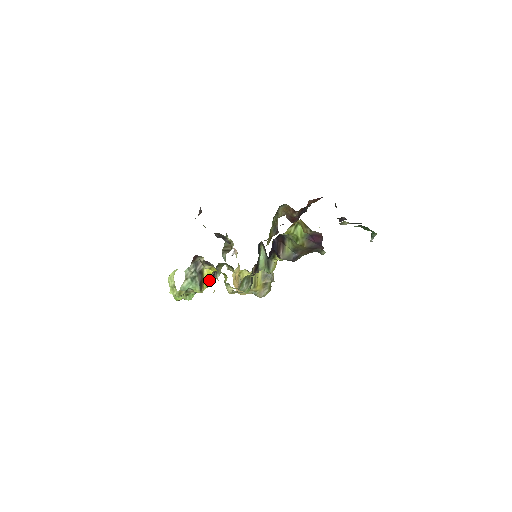
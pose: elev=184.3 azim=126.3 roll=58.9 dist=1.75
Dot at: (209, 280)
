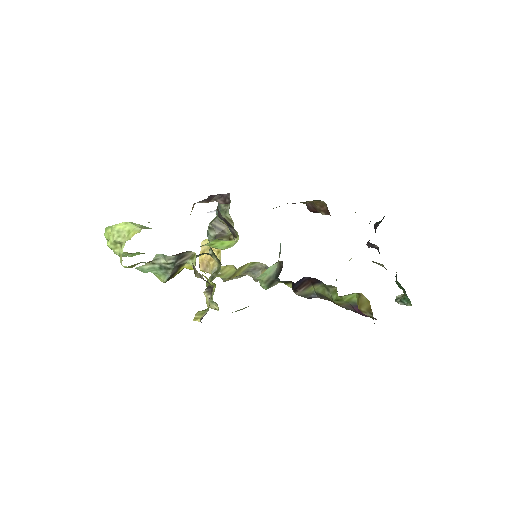
Dot at: (182, 269)
